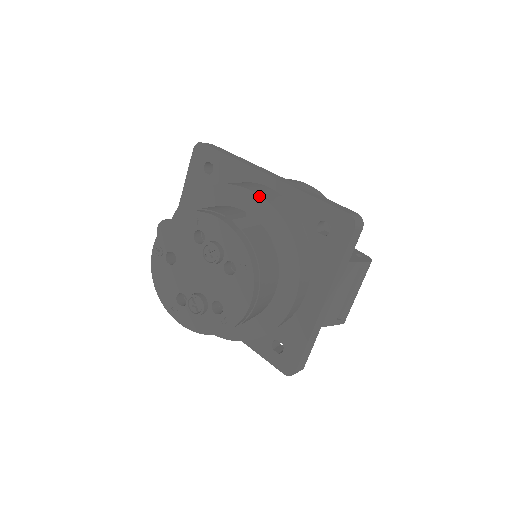
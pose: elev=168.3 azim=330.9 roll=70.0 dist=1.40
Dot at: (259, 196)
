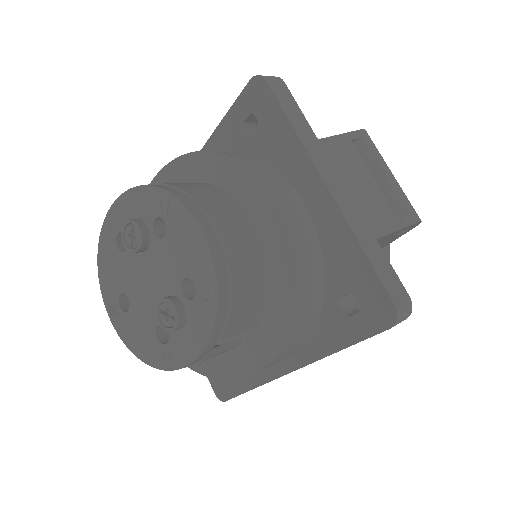
Dot at: (166, 166)
